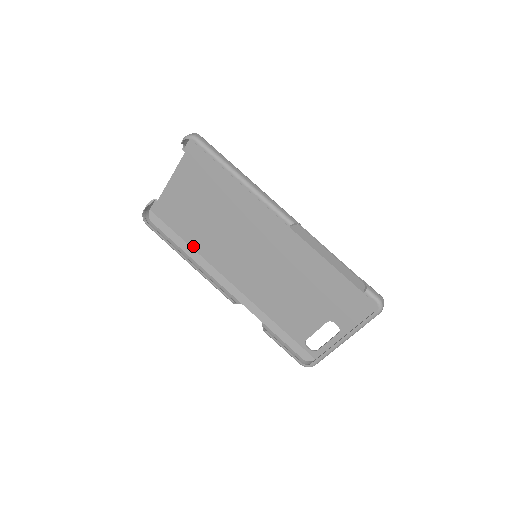
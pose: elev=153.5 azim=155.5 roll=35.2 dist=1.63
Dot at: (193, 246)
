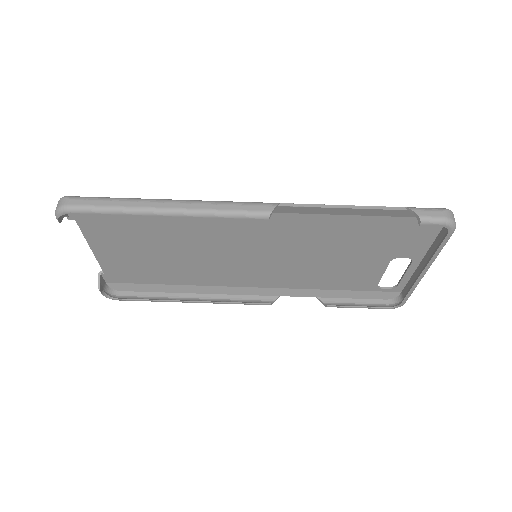
Dot at: (182, 283)
